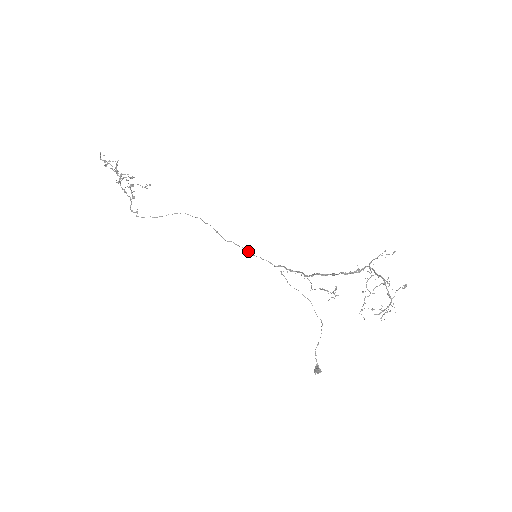
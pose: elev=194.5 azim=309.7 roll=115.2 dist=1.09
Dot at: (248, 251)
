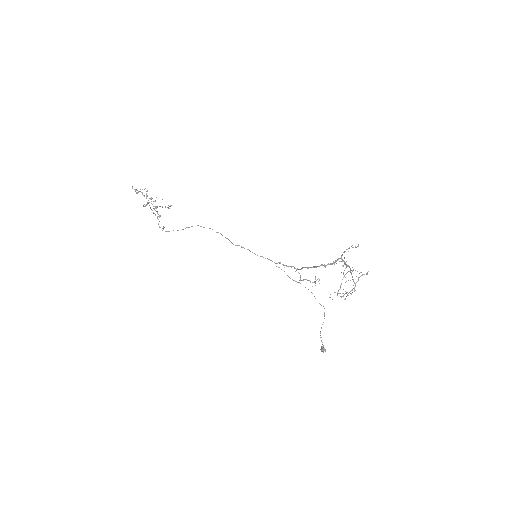
Dot at: occluded
